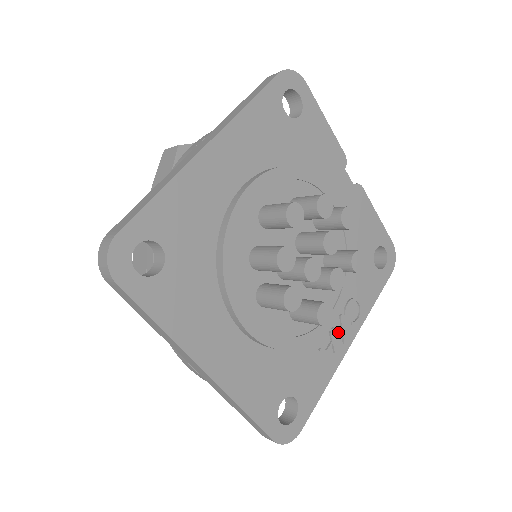
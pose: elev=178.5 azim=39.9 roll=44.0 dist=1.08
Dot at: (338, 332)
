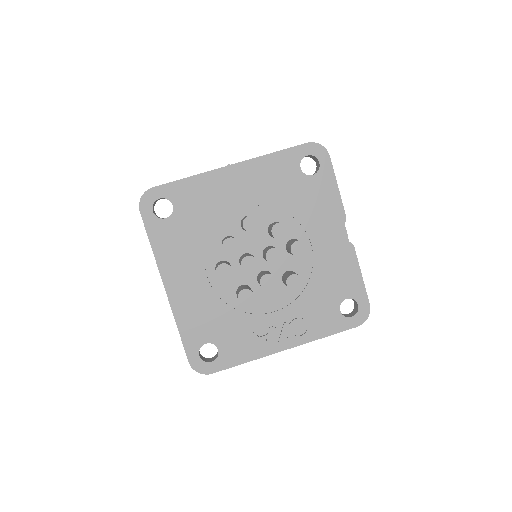
Dot at: (277, 333)
